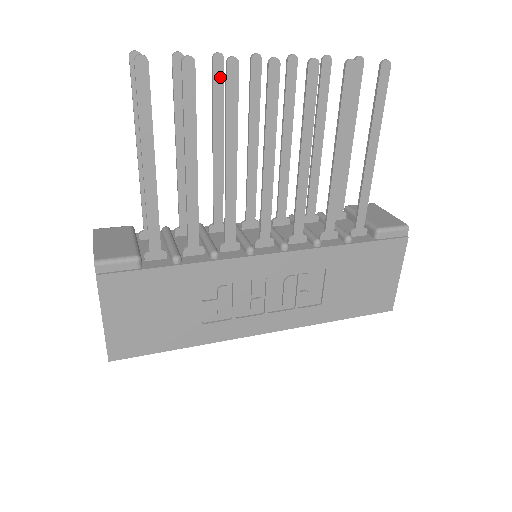
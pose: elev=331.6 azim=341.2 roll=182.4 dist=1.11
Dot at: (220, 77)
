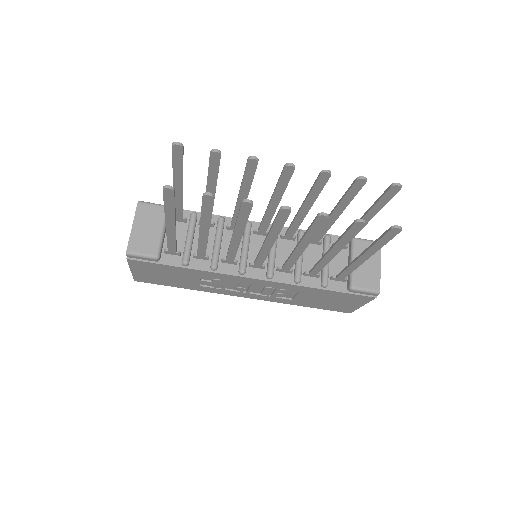
Dot at: (252, 170)
